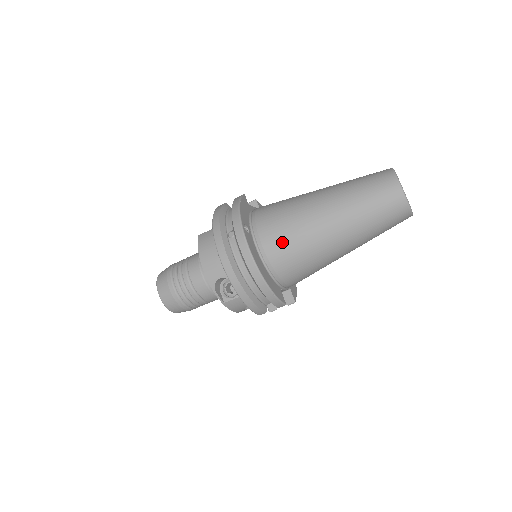
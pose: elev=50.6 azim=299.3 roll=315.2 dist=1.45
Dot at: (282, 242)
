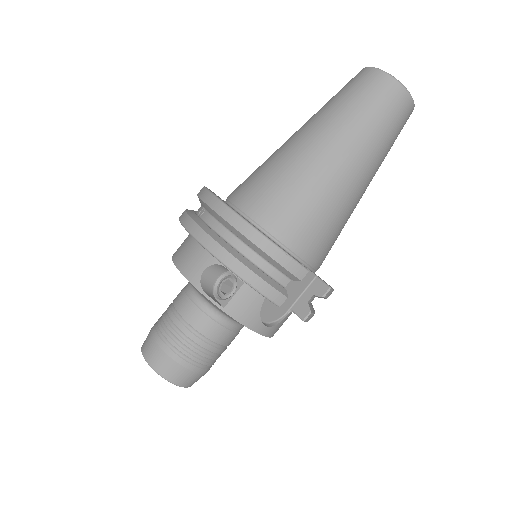
Dot at: (265, 188)
